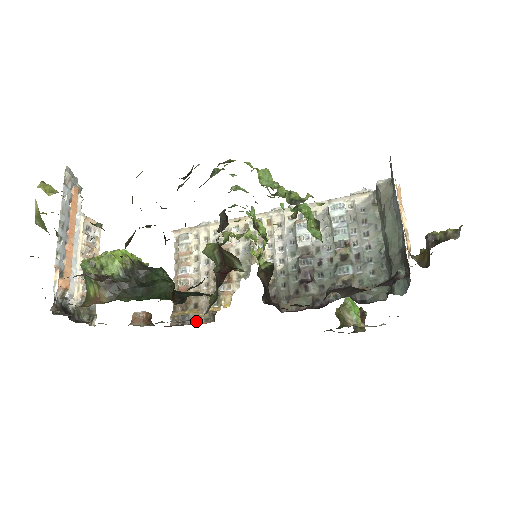
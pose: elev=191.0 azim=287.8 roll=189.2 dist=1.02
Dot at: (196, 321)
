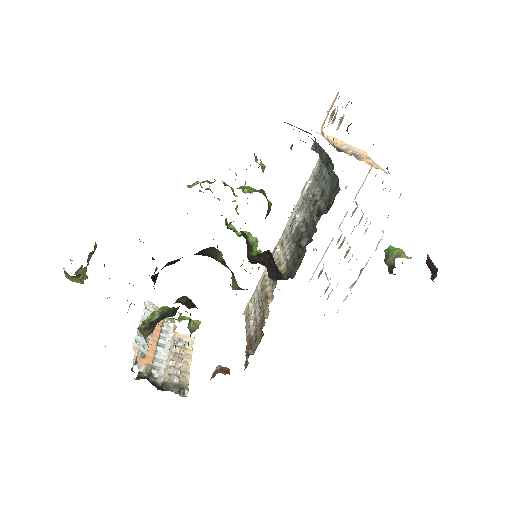
Dot at: (256, 348)
